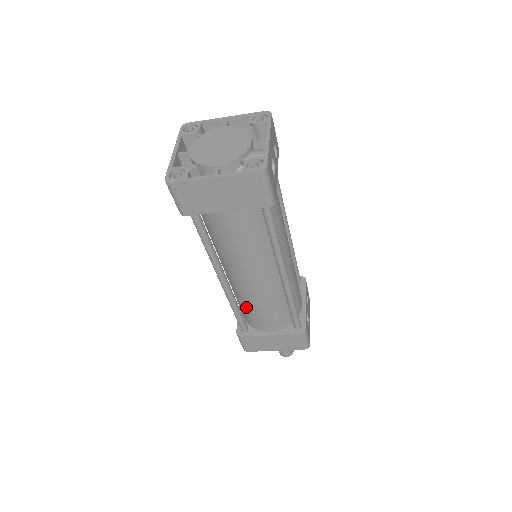
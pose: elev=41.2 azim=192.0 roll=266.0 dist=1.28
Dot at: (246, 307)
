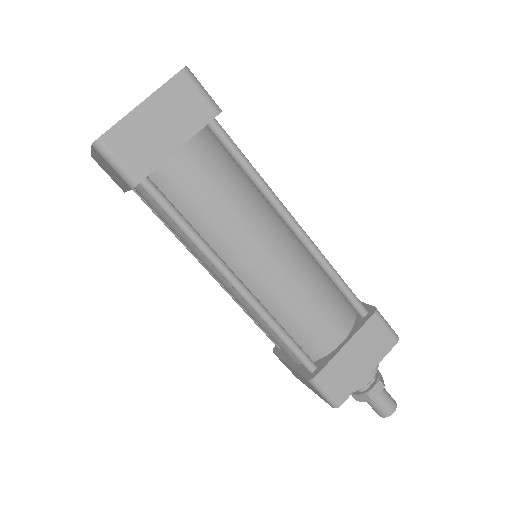
Dot at: (290, 321)
